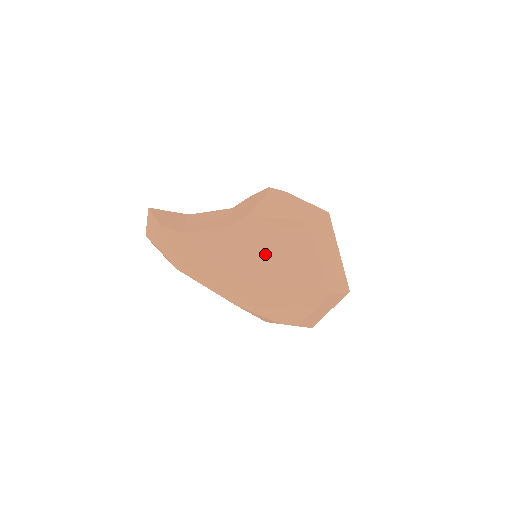
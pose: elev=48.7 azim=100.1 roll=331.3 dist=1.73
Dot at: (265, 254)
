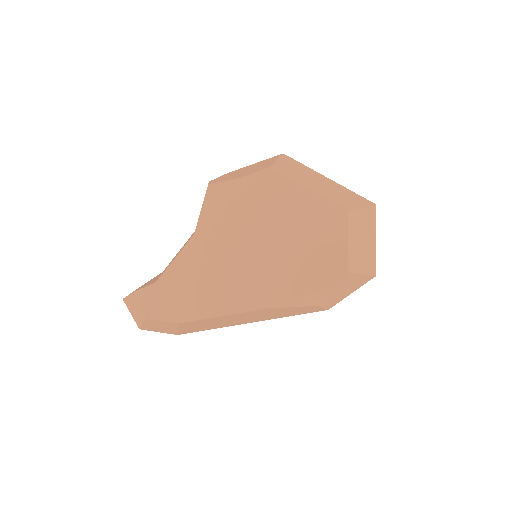
Dot at: (248, 230)
